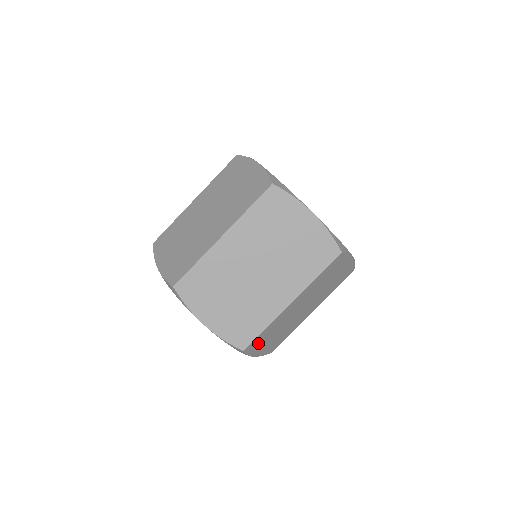
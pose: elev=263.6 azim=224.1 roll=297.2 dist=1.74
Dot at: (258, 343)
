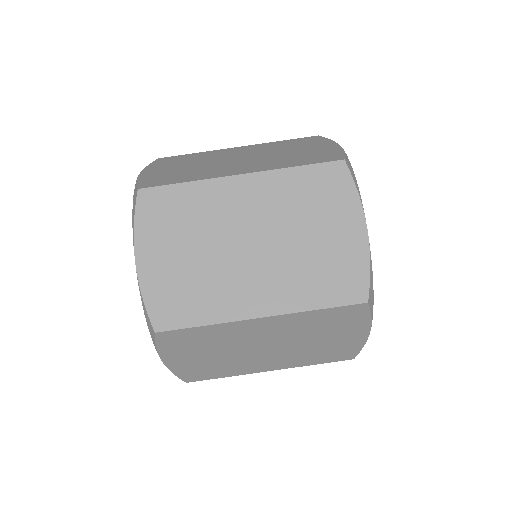
Dot at: occluded
